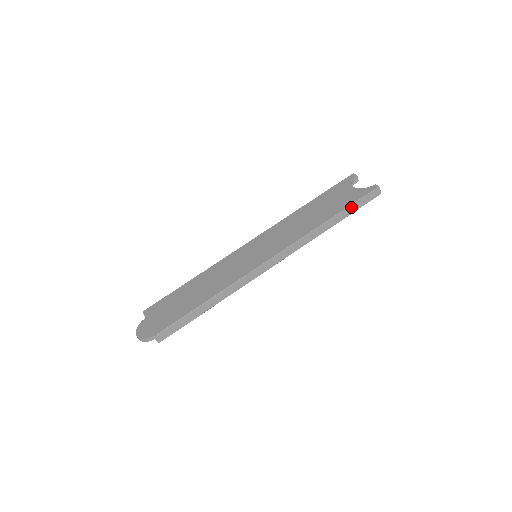
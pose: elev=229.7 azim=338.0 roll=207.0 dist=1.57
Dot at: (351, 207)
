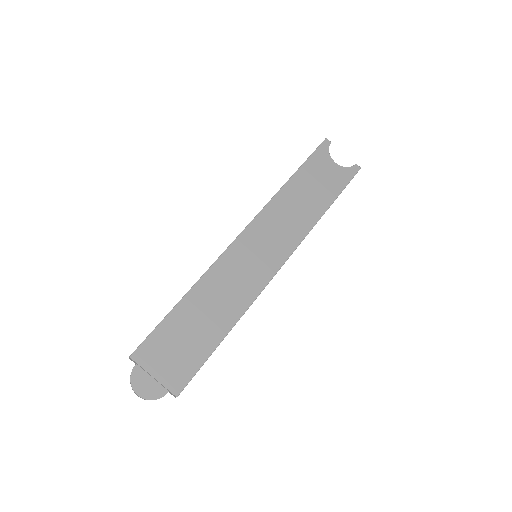
Dot at: occluded
